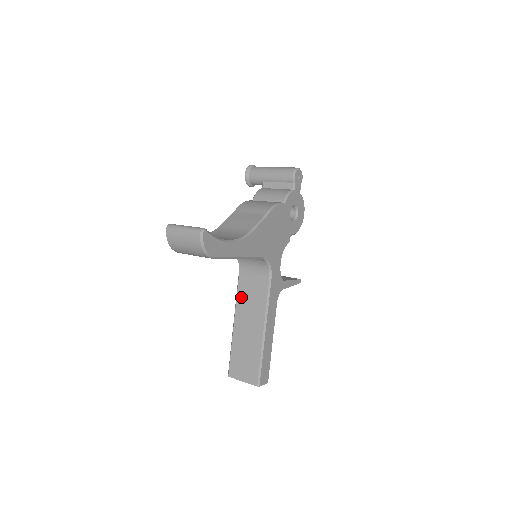
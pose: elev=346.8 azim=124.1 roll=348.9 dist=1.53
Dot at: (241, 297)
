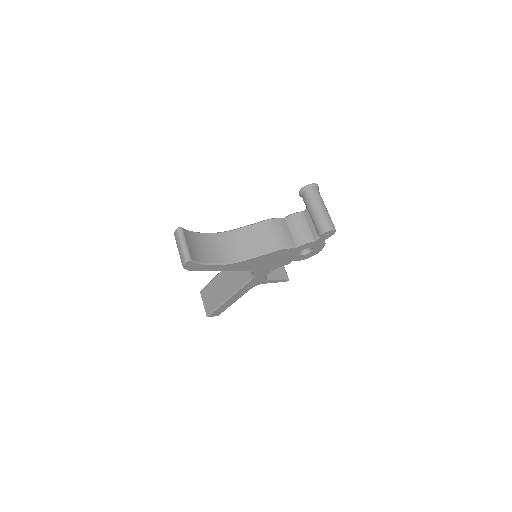
Dot at: occluded
